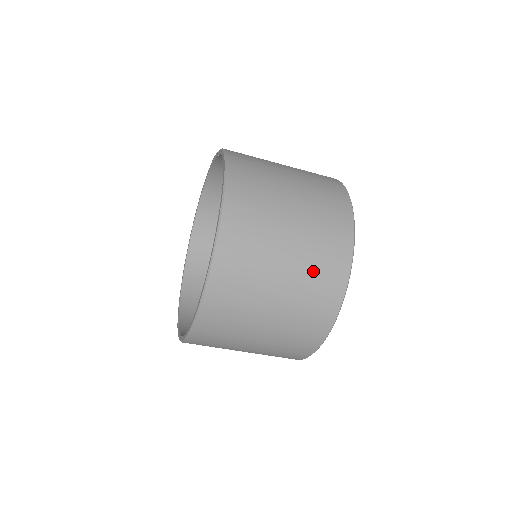
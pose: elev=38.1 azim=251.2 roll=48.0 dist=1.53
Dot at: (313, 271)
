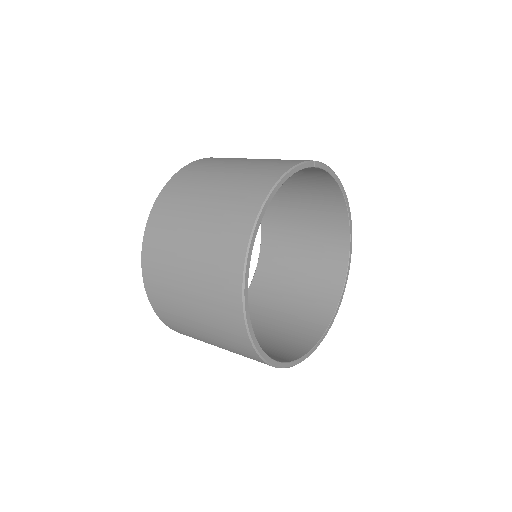
Dot at: (210, 276)
